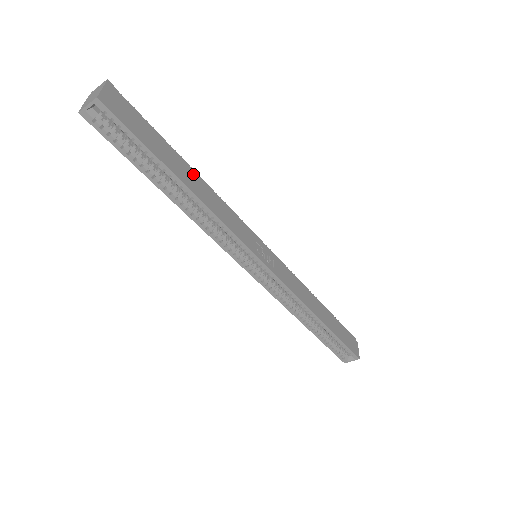
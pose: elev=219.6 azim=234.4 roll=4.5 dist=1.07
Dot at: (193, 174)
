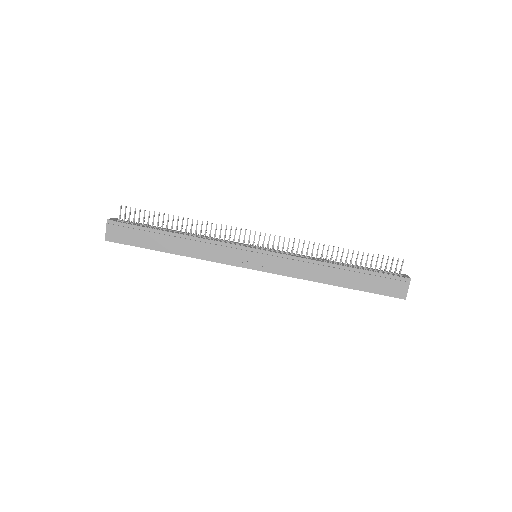
Dot at: (176, 239)
